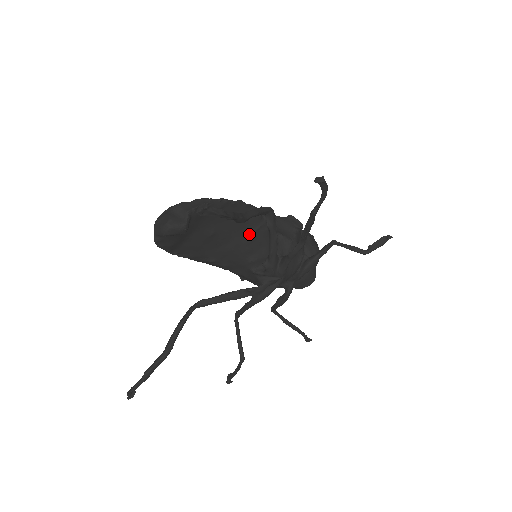
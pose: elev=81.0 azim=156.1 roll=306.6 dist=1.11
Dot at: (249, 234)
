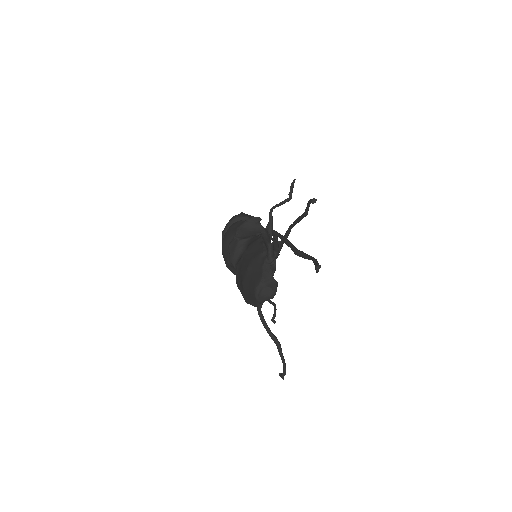
Dot at: occluded
